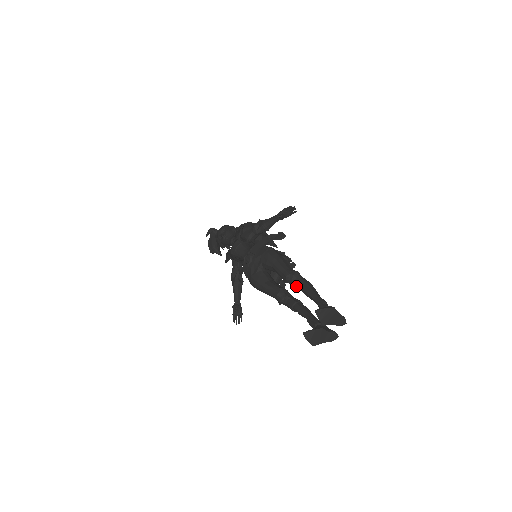
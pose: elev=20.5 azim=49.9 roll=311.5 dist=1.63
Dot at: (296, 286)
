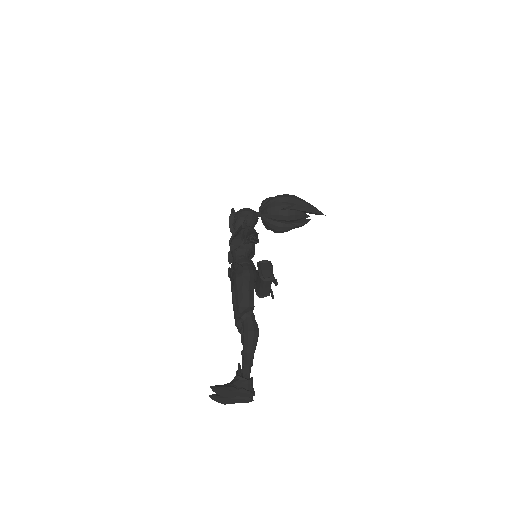
Dot at: occluded
